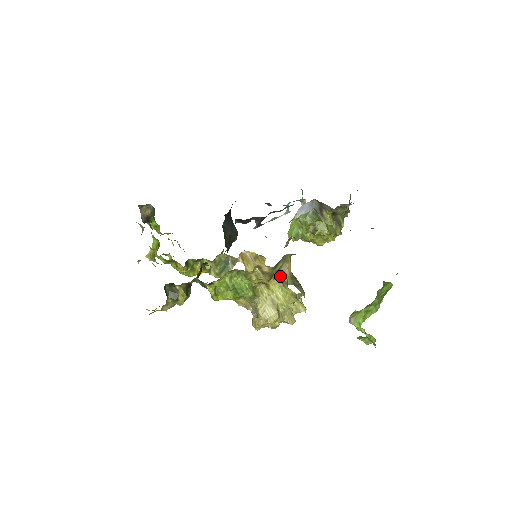
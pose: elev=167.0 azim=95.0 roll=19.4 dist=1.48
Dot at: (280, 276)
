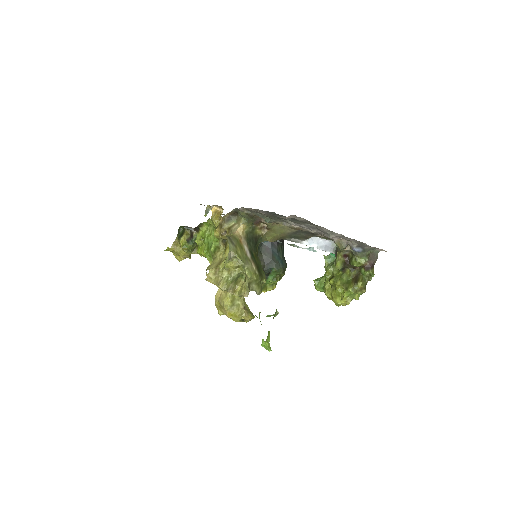
Dot at: occluded
